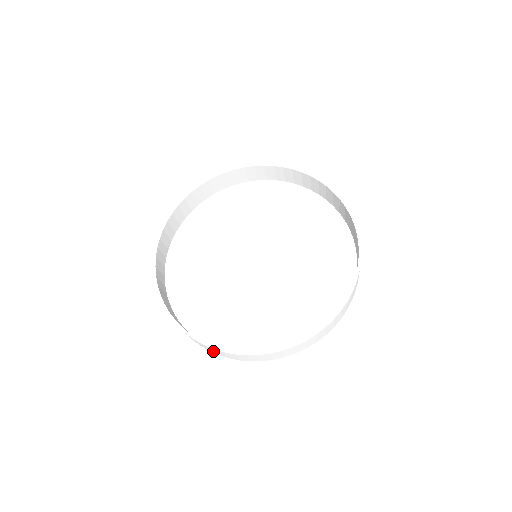
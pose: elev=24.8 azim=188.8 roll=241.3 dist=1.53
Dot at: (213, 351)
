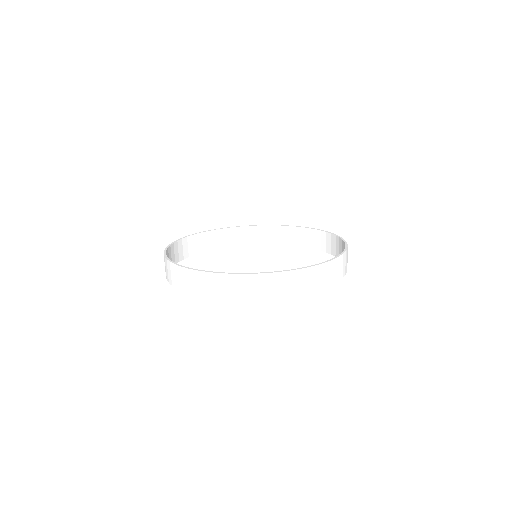
Dot at: (308, 284)
